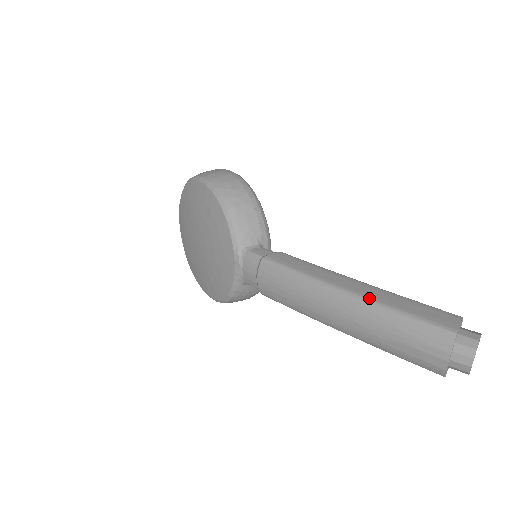
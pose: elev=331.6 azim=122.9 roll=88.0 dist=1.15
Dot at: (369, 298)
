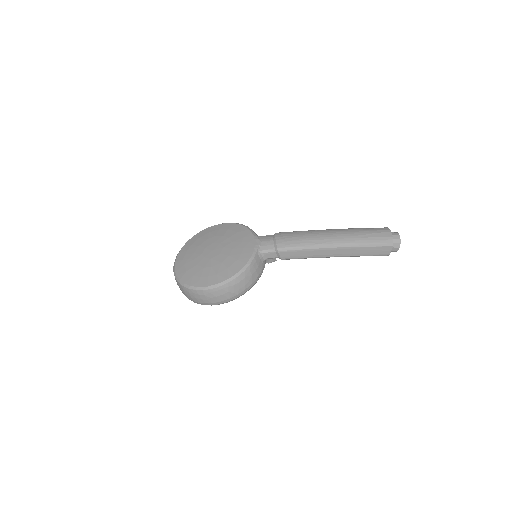
Dot at: occluded
